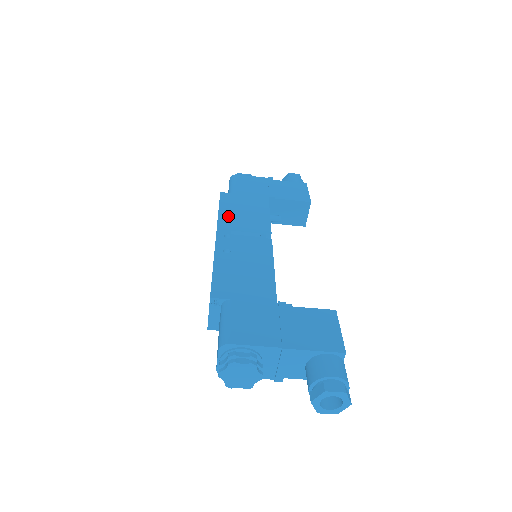
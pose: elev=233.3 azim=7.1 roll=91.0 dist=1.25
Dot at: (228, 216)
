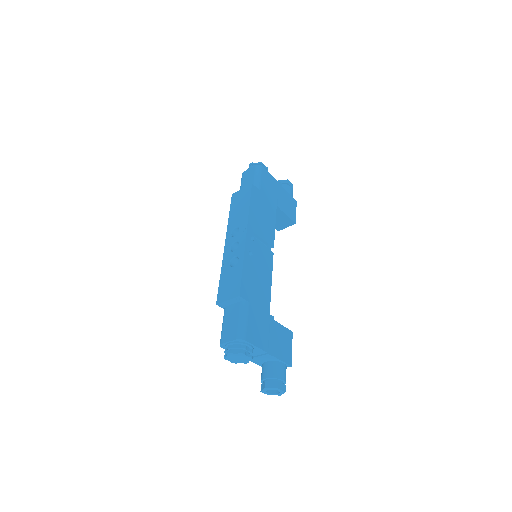
Dot at: (254, 215)
